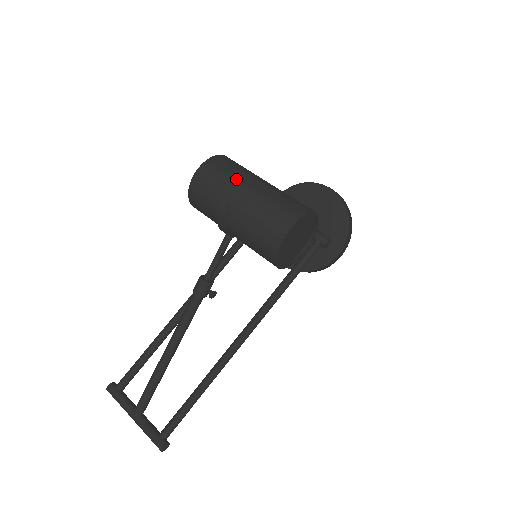
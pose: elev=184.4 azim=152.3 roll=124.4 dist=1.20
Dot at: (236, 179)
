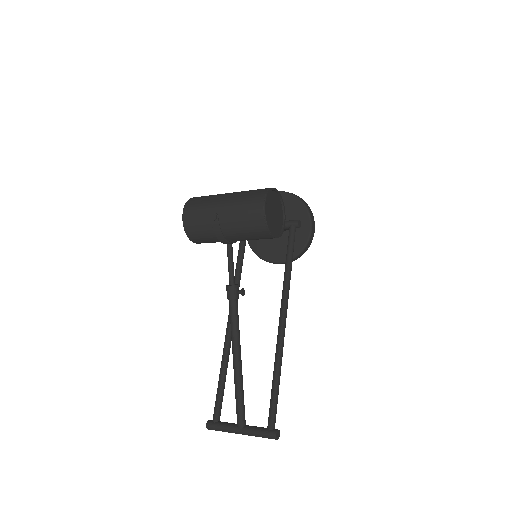
Dot at: (212, 201)
